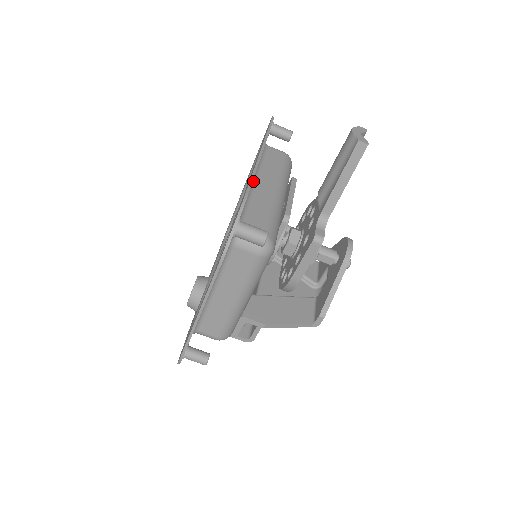
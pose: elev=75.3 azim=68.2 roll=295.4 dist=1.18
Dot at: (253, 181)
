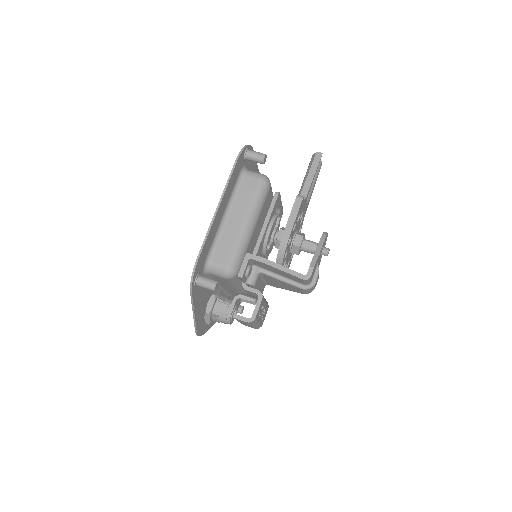
Dot at: occluded
